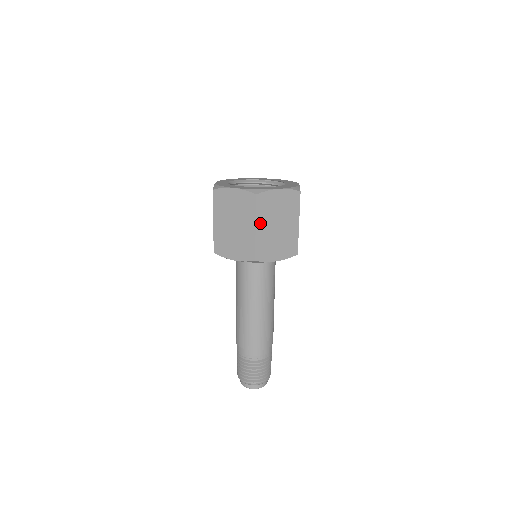
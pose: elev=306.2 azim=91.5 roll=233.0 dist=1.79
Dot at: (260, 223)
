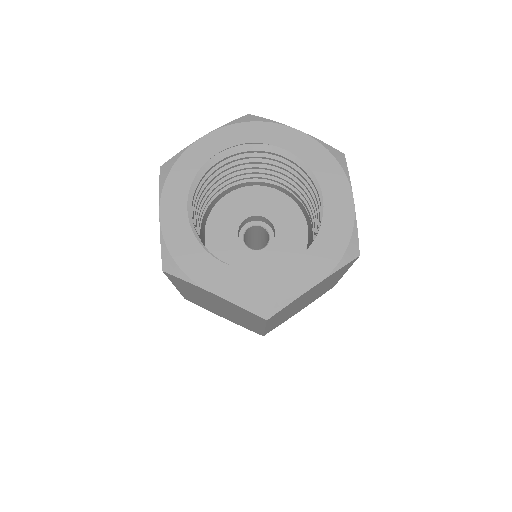
Dot at: (273, 322)
